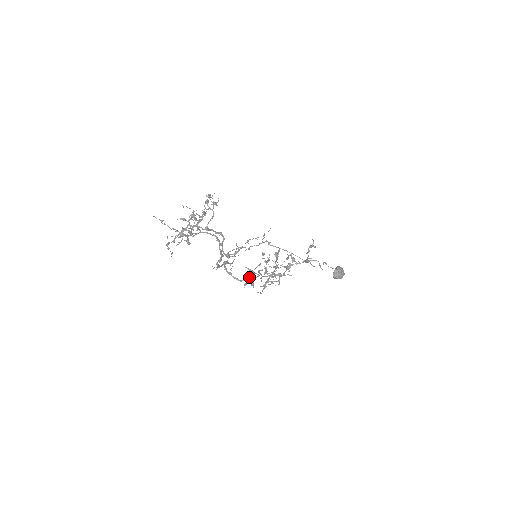
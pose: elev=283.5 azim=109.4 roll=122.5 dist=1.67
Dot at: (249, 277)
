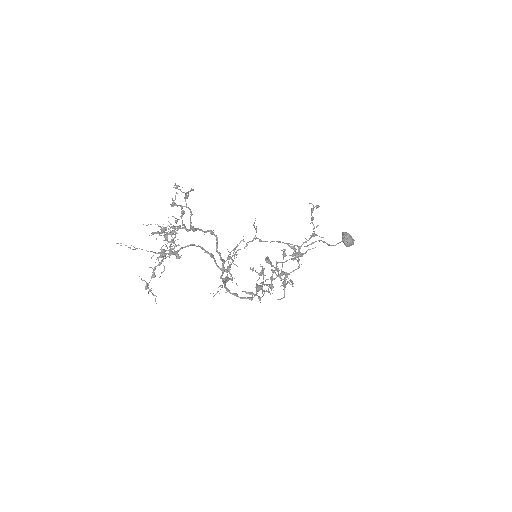
Dot at: (258, 289)
